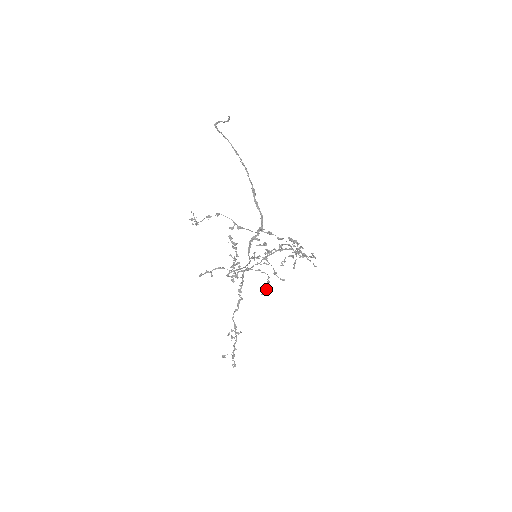
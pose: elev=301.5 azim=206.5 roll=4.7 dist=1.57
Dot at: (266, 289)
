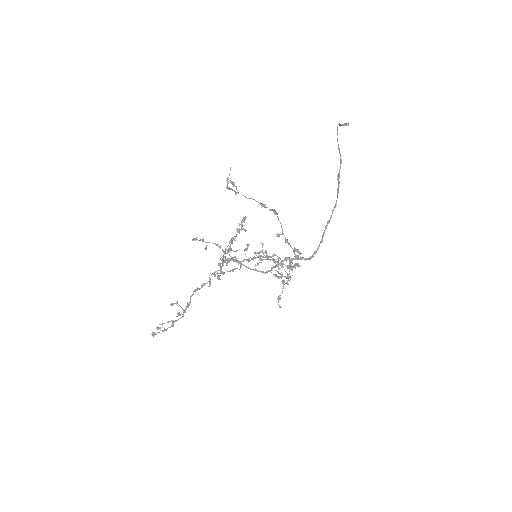
Dot at: (220, 273)
